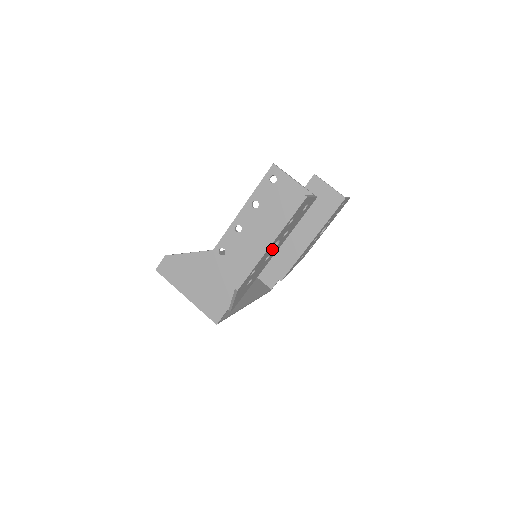
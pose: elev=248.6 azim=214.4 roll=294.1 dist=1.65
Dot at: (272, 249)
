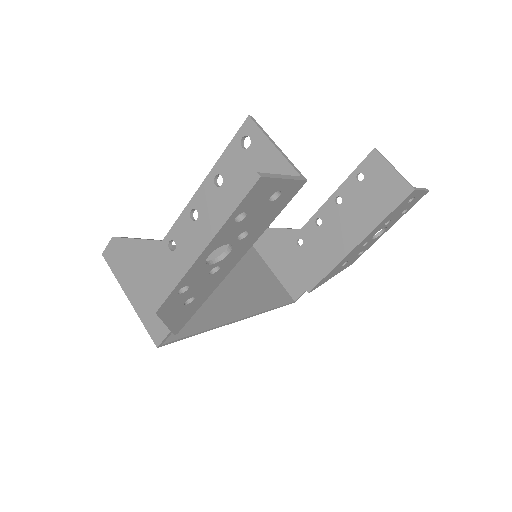
Dot at: (222, 257)
